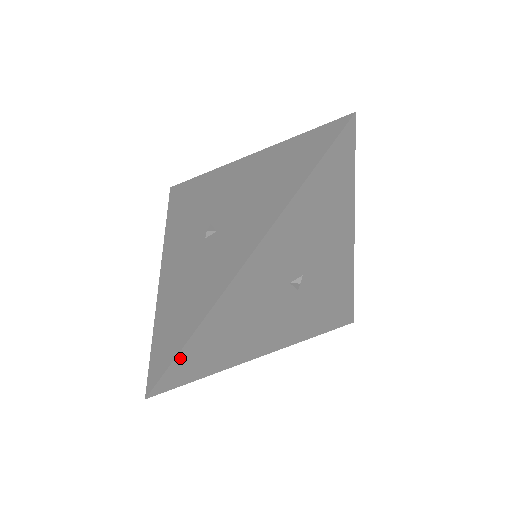
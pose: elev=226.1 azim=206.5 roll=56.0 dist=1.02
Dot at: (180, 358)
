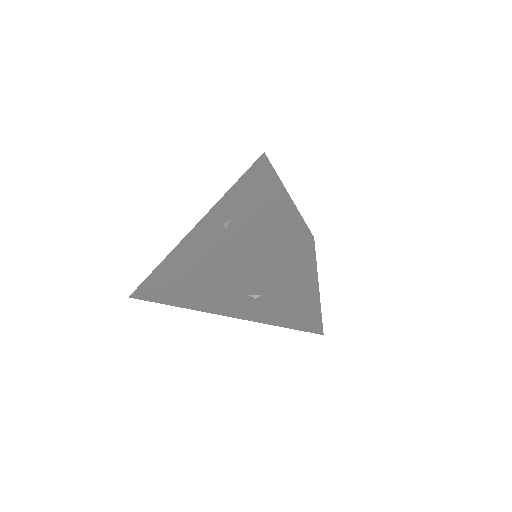
Dot at: (153, 292)
